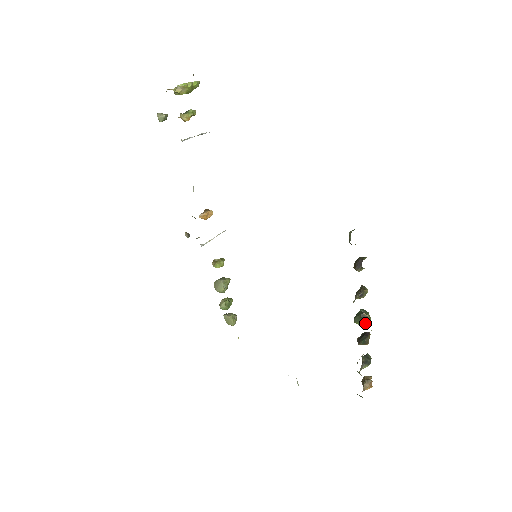
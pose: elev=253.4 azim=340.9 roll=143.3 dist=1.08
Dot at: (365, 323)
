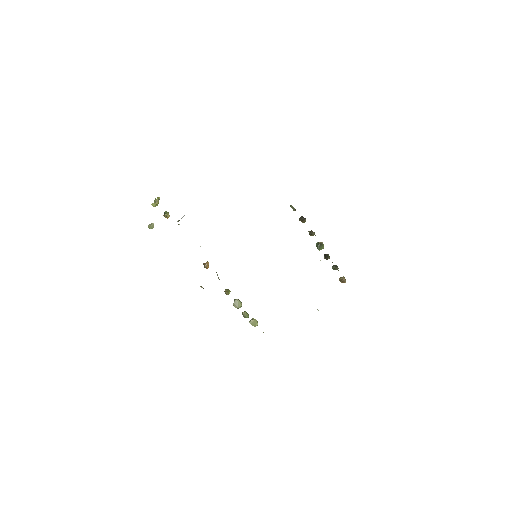
Dot at: (323, 246)
